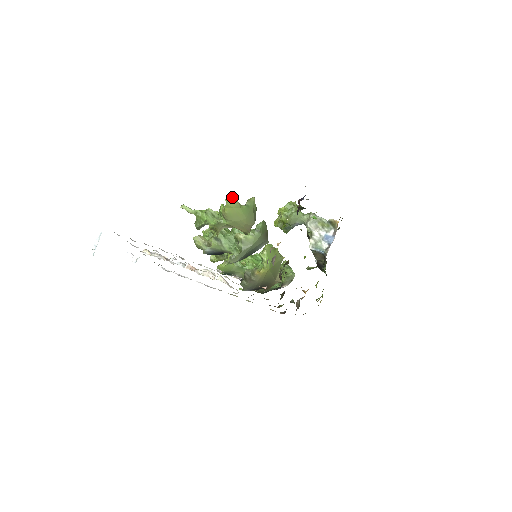
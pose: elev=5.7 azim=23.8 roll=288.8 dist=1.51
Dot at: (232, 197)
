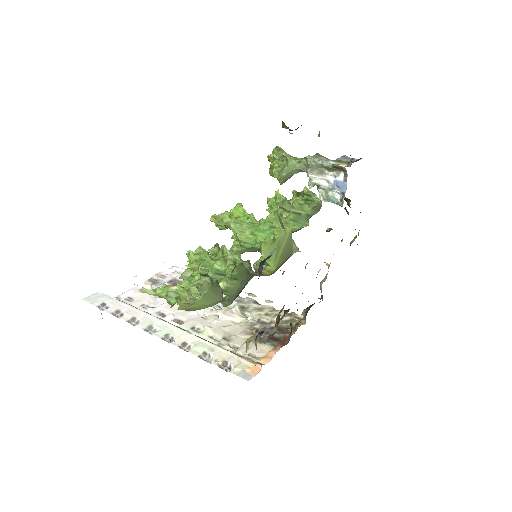
Dot at: occluded
